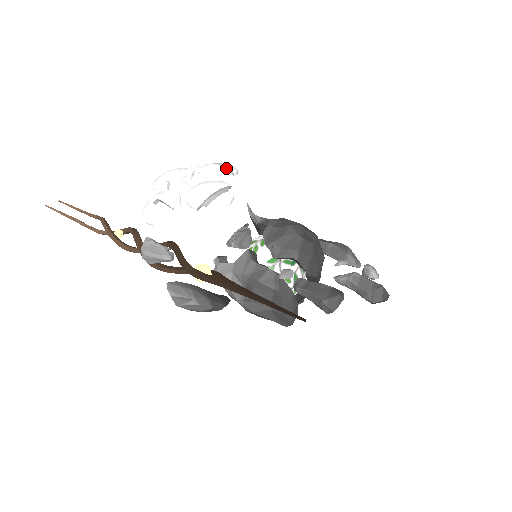
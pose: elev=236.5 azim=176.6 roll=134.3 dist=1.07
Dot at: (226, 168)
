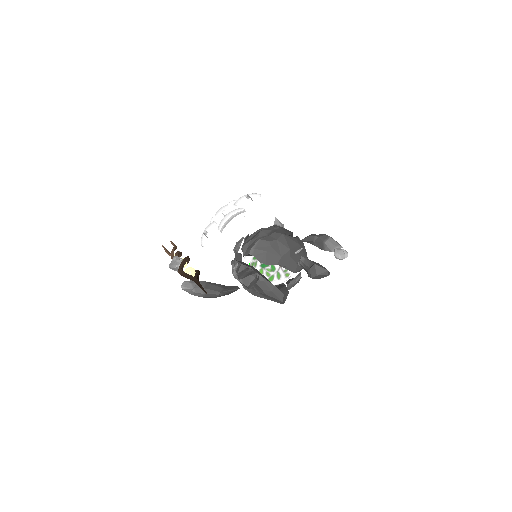
Dot at: (249, 197)
